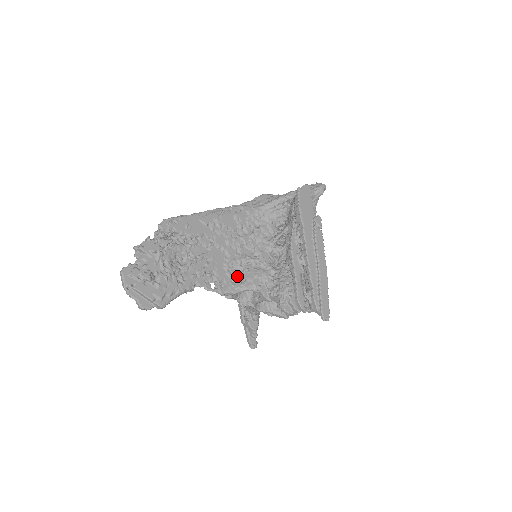
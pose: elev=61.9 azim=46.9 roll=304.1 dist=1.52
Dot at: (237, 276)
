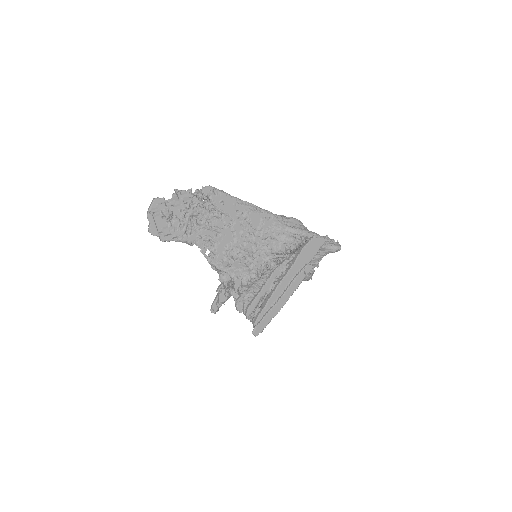
Dot at: (229, 259)
